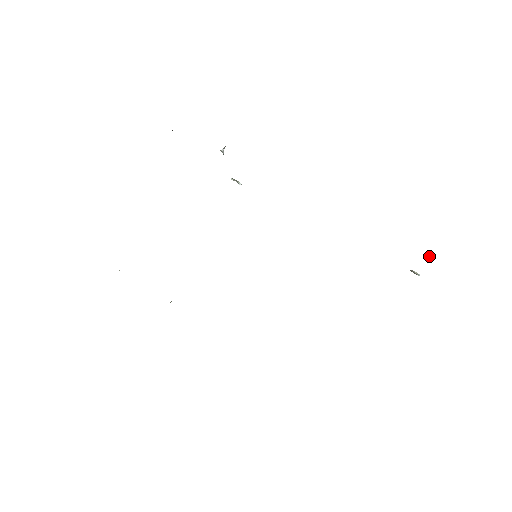
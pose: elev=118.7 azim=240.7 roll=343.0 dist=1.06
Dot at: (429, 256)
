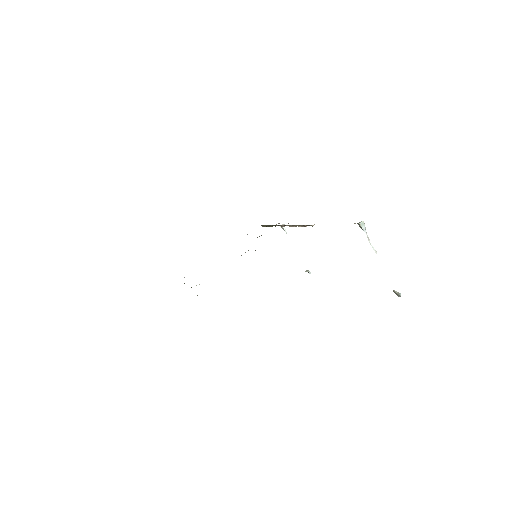
Dot at: (367, 236)
